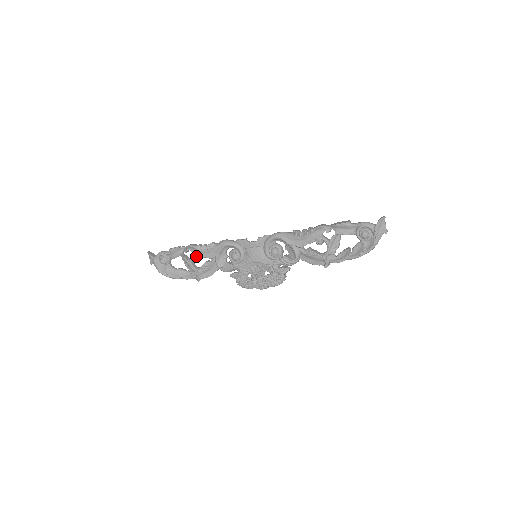
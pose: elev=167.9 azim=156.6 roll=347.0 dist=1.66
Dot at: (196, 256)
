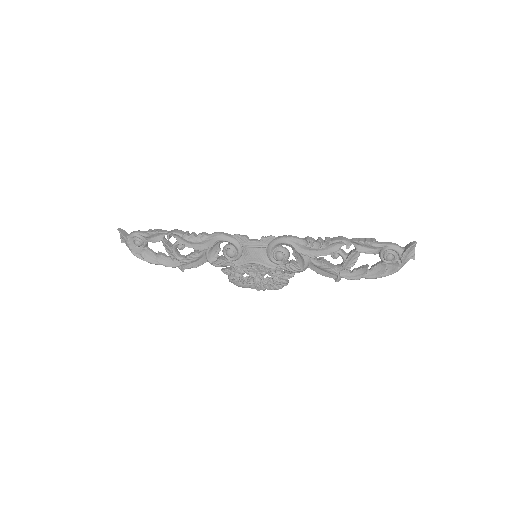
Dot at: (182, 245)
